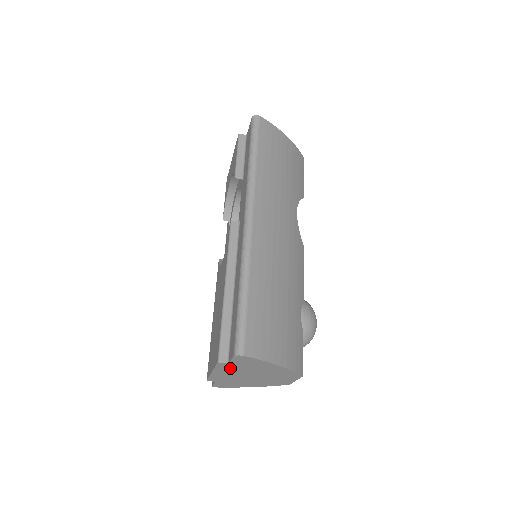
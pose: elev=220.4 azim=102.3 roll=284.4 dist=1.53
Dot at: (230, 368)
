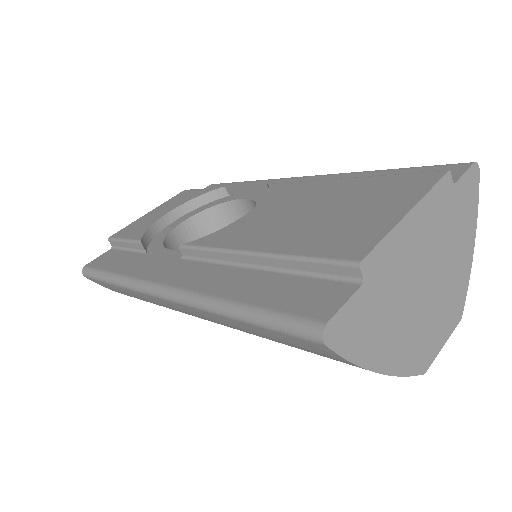
Dot at: (439, 209)
